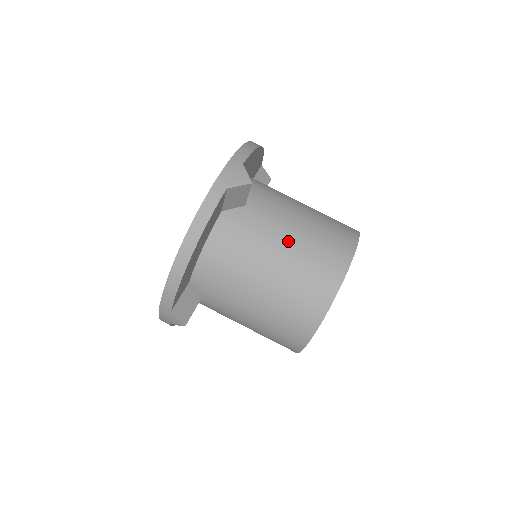
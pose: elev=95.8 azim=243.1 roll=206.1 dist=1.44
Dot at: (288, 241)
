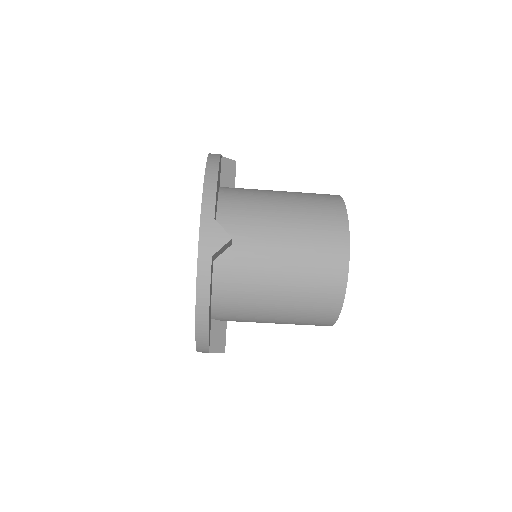
Dot at: (285, 262)
